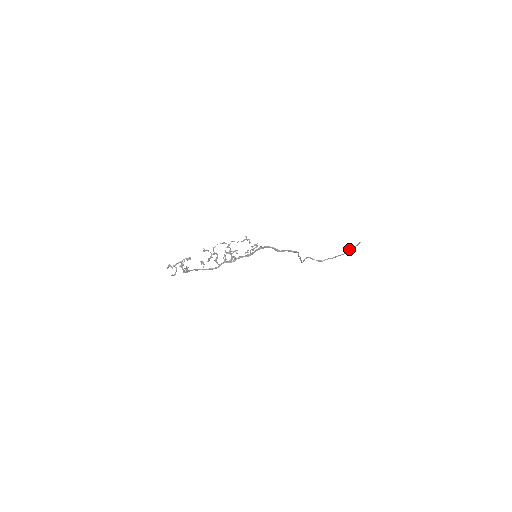
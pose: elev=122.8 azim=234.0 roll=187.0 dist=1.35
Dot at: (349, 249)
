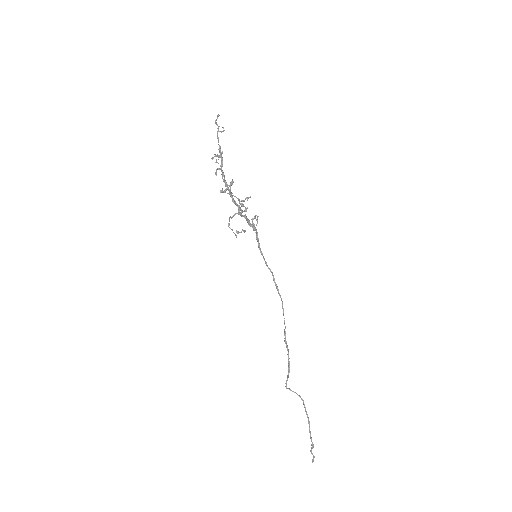
Dot at: (311, 451)
